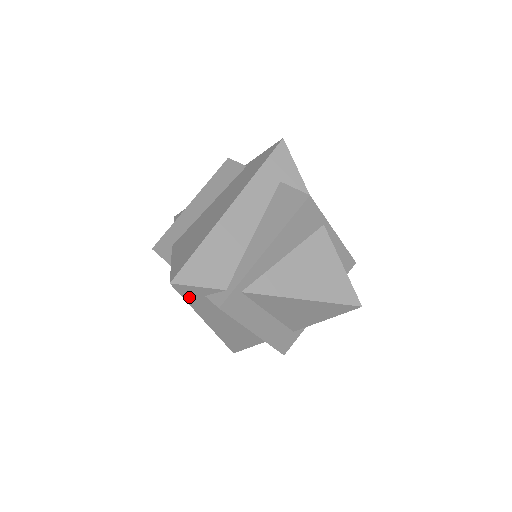
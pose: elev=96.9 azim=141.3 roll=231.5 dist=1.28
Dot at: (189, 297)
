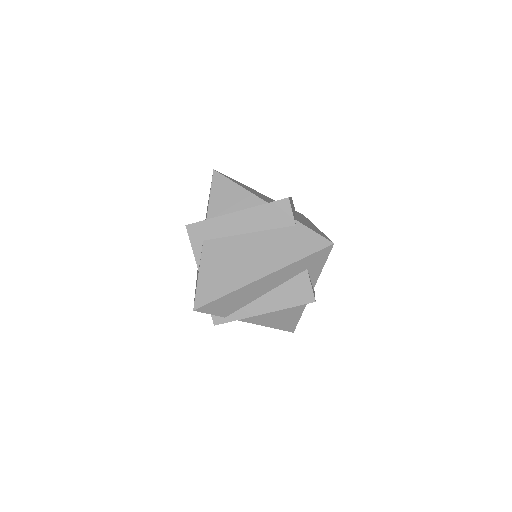
Dot at: occluded
